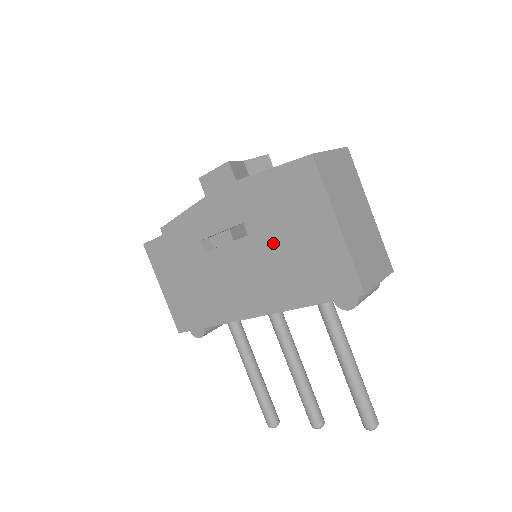
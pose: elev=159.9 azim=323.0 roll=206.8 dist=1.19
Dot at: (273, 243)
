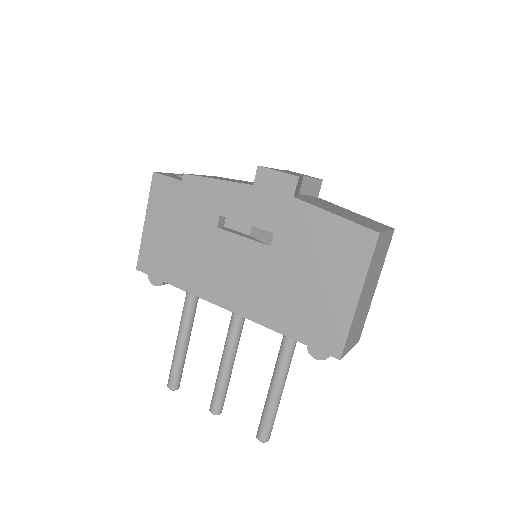
Dot at: (290, 269)
